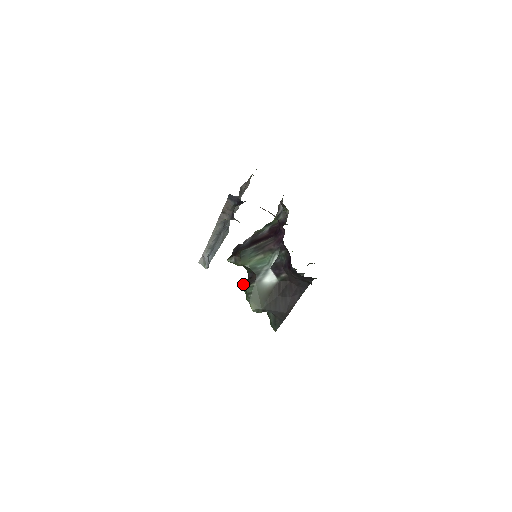
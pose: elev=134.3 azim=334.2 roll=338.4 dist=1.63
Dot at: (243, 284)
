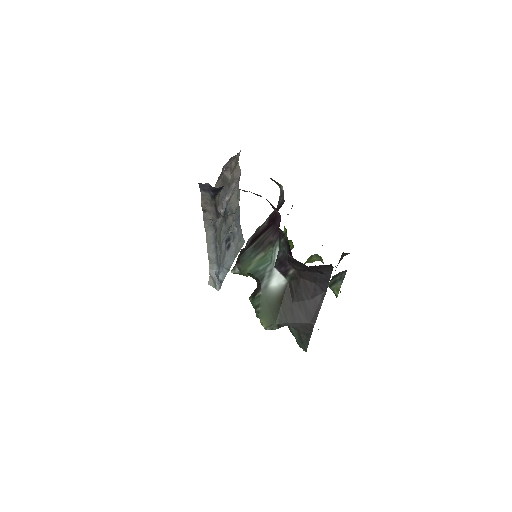
Dot at: occluded
